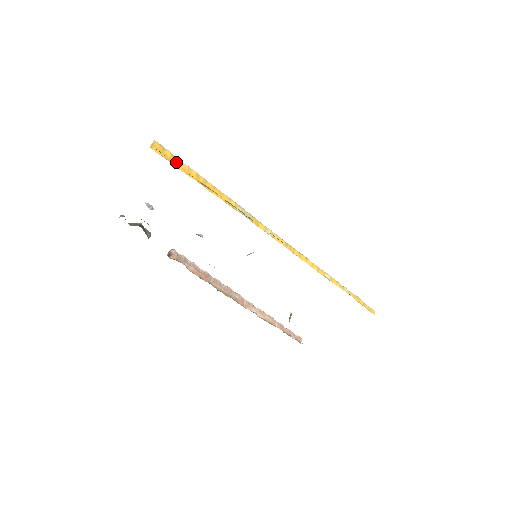
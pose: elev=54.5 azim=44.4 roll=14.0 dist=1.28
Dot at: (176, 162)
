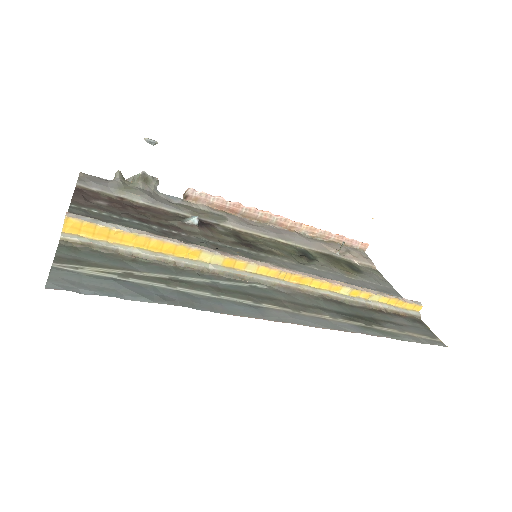
Dot at: (102, 233)
